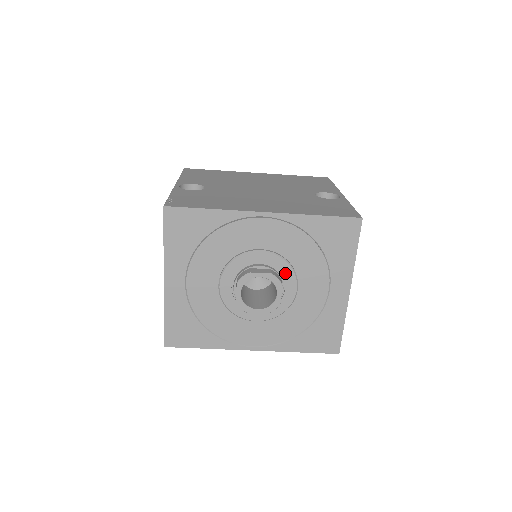
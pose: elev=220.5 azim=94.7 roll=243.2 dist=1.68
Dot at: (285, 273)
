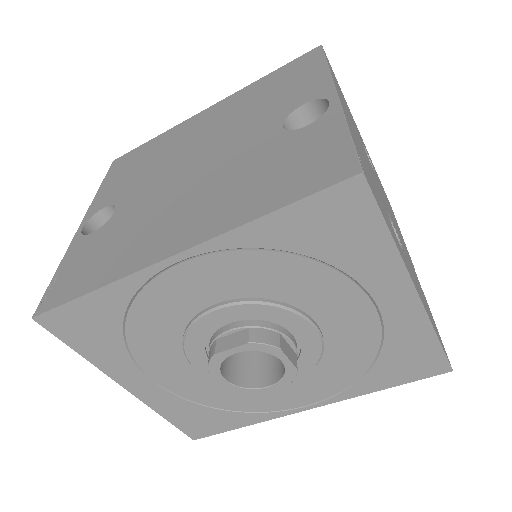
Dot at: (279, 319)
